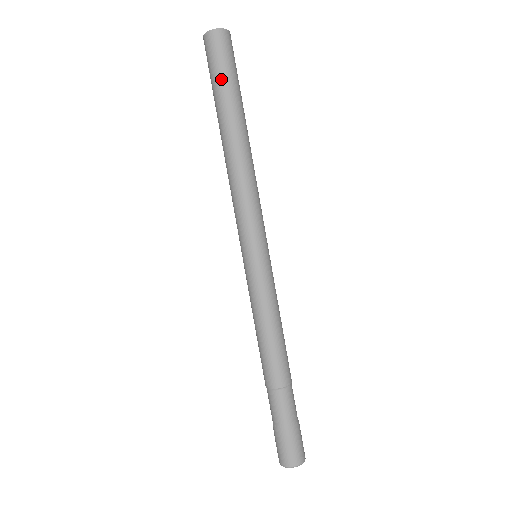
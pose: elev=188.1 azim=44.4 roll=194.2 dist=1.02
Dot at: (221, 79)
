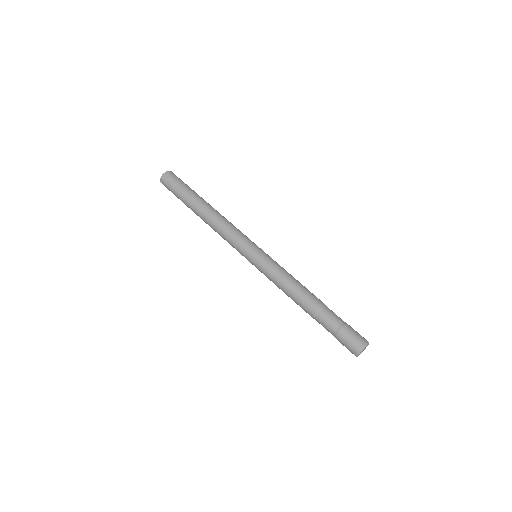
Dot at: (180, 190)
